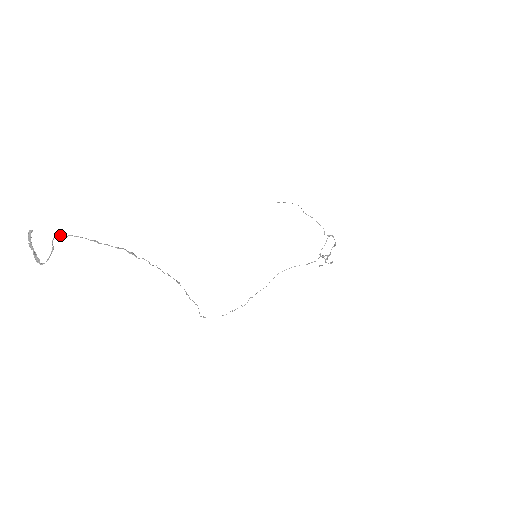
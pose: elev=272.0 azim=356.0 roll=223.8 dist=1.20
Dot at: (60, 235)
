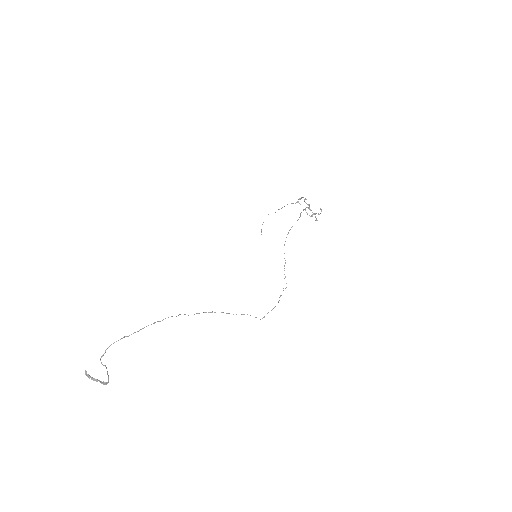
Dot at: (102, 356)
